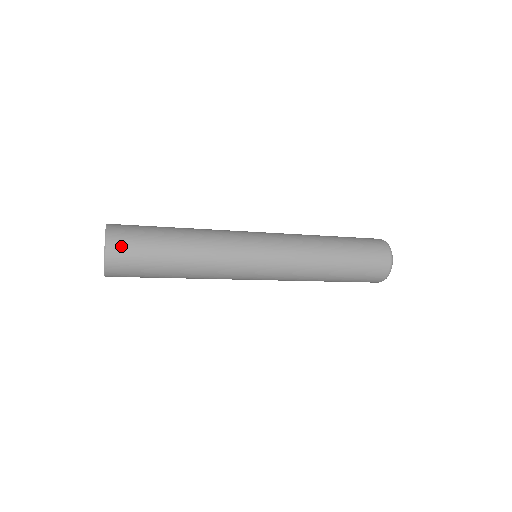
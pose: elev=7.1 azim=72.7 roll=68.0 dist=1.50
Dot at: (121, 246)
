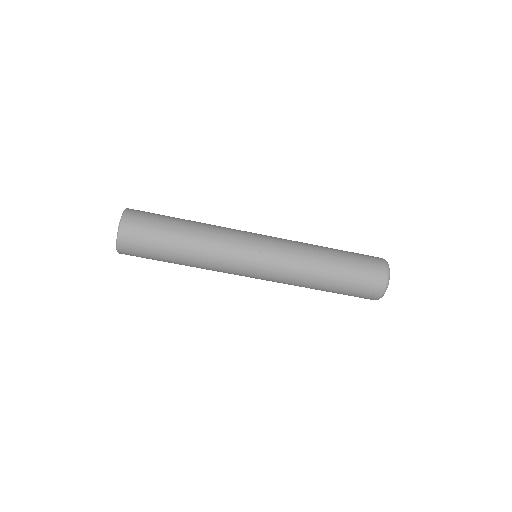
Dot at: (133, 225)
